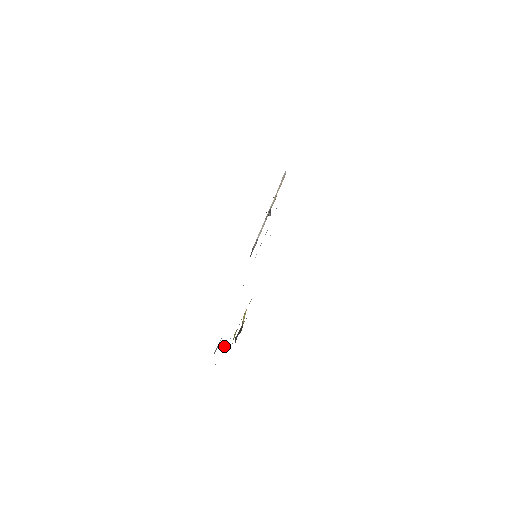
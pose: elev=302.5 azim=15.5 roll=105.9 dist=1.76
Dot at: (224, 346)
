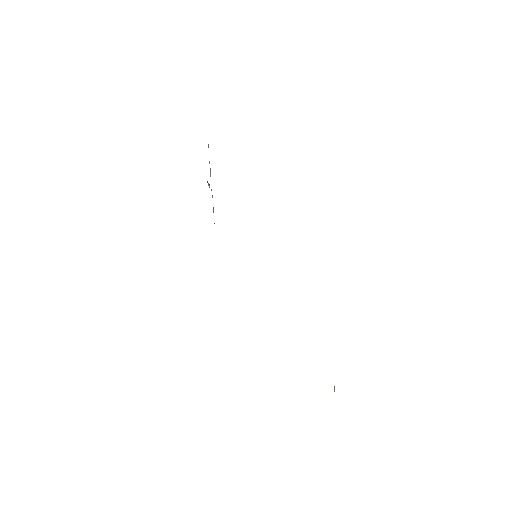
Dot at: occluded
